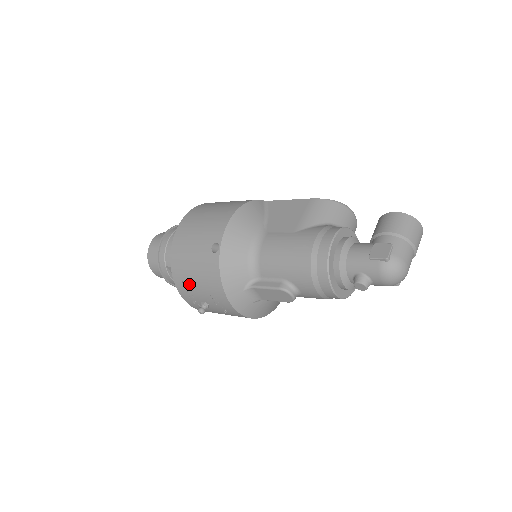
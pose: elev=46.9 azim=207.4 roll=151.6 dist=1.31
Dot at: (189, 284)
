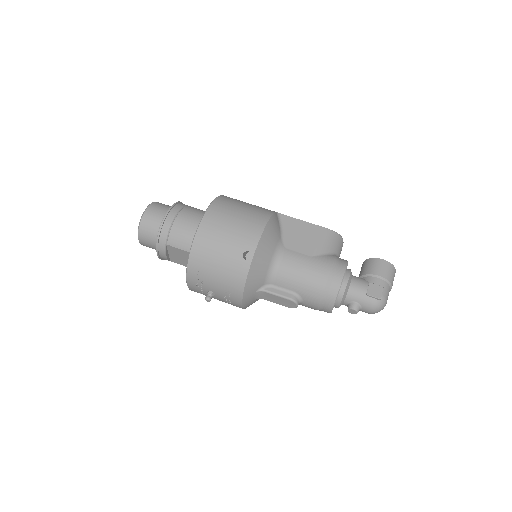
Dot at: (205, 275)
